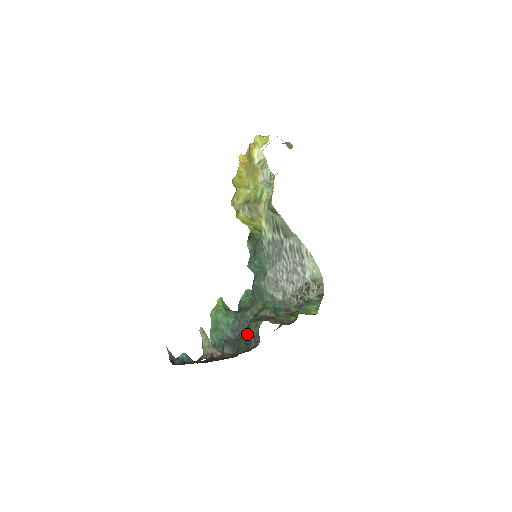
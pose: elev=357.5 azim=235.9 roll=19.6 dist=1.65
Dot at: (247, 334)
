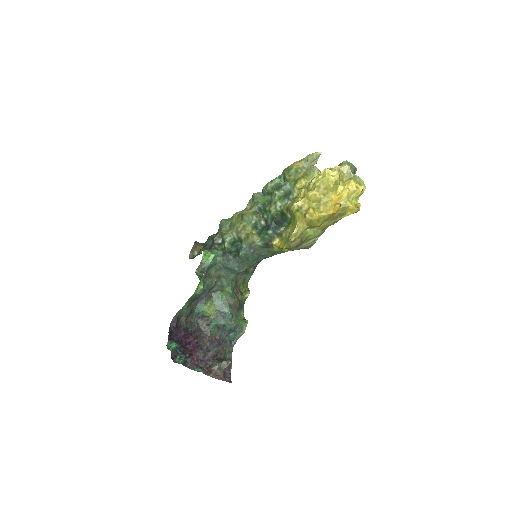
Dot at: (224, 325)
